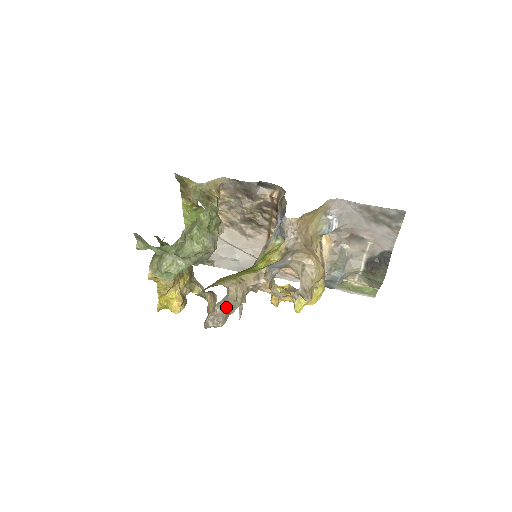
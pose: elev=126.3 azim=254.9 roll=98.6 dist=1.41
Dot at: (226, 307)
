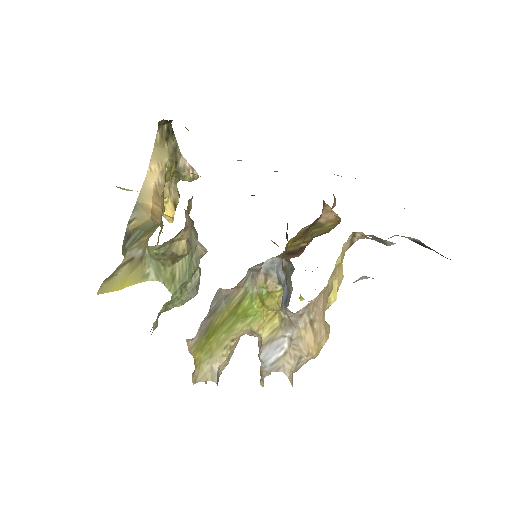
Dot at: (218, 377)
